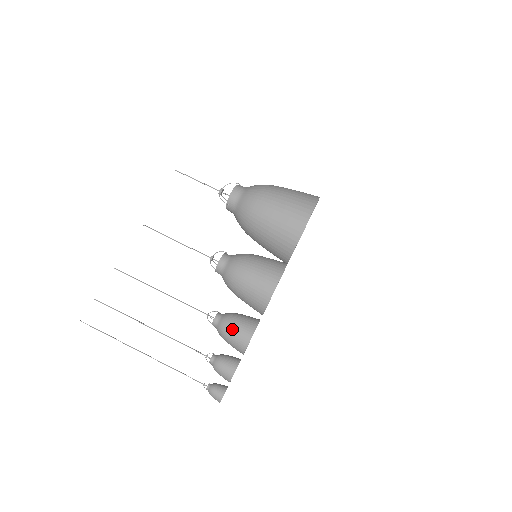
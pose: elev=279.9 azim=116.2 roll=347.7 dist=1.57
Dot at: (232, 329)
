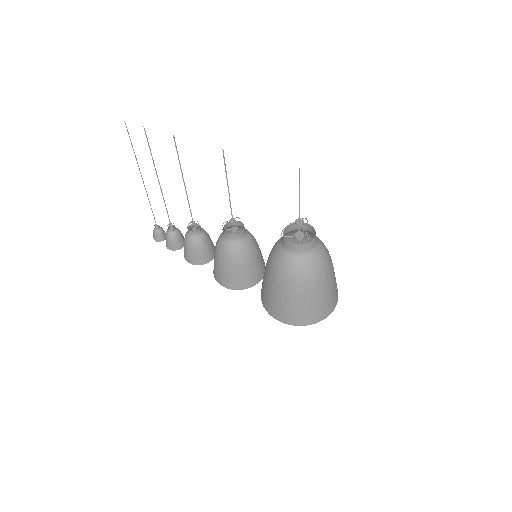
Dot at: (186, 248)
